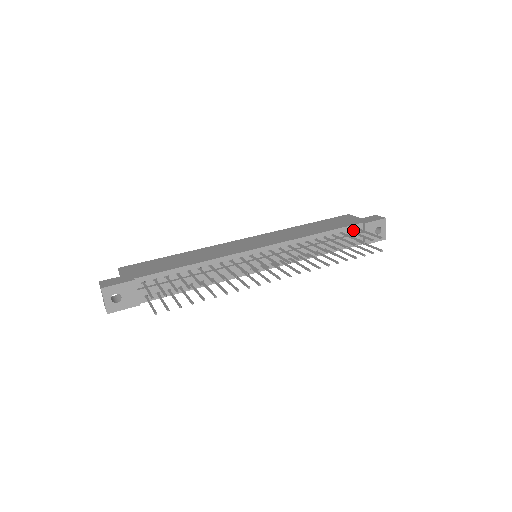
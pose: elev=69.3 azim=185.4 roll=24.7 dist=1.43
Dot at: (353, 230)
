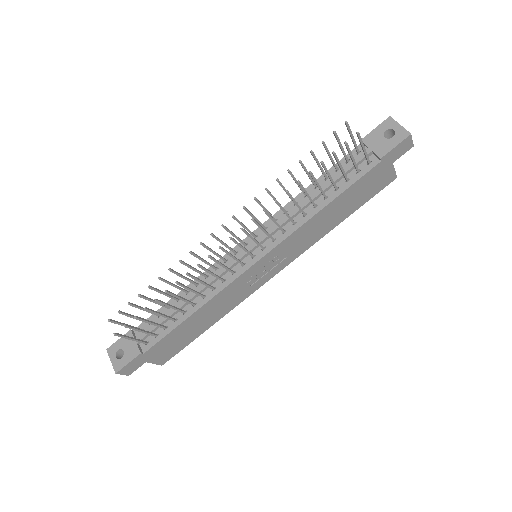
Dot at: occluded
